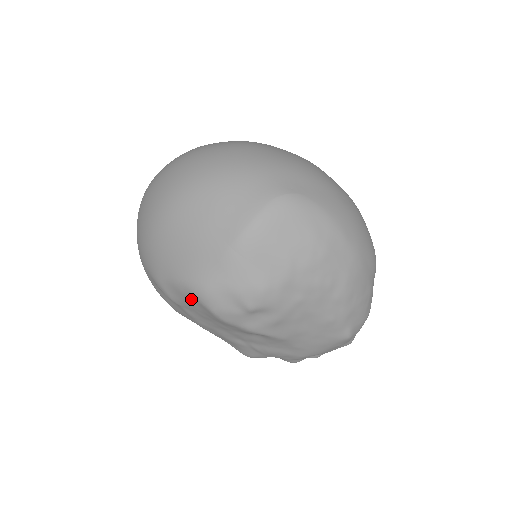
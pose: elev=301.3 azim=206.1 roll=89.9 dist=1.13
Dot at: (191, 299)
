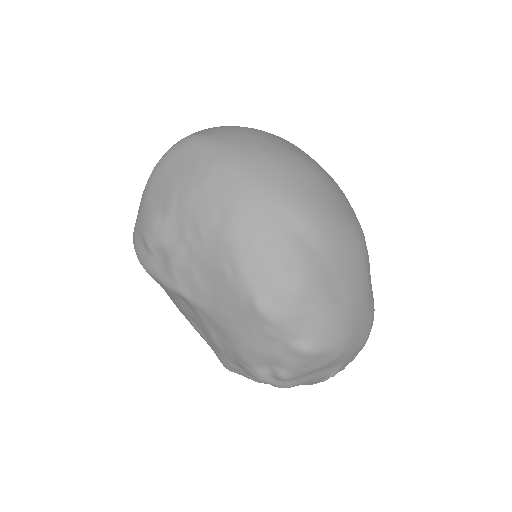
Dot at: occluded
